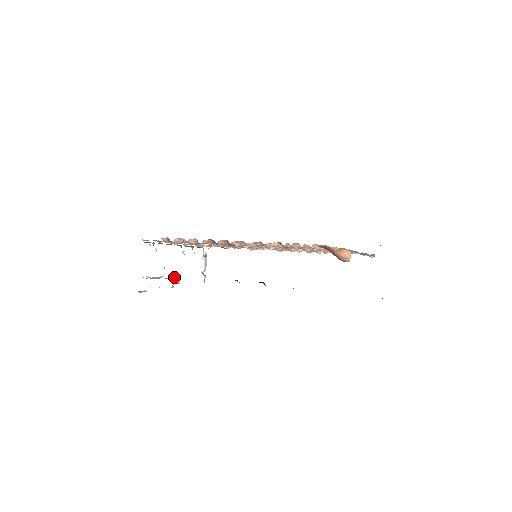
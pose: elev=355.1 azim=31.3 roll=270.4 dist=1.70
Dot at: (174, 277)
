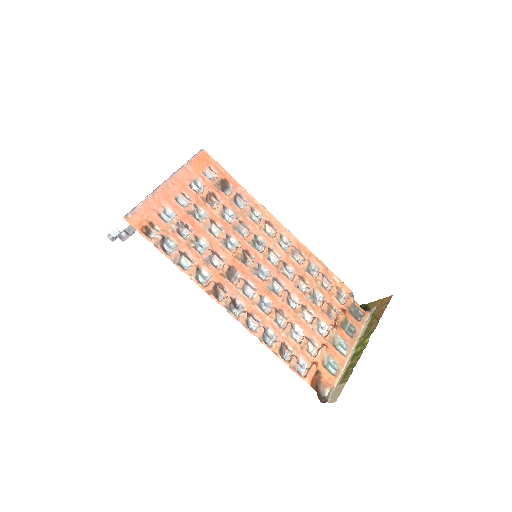
Dot at: occluded
